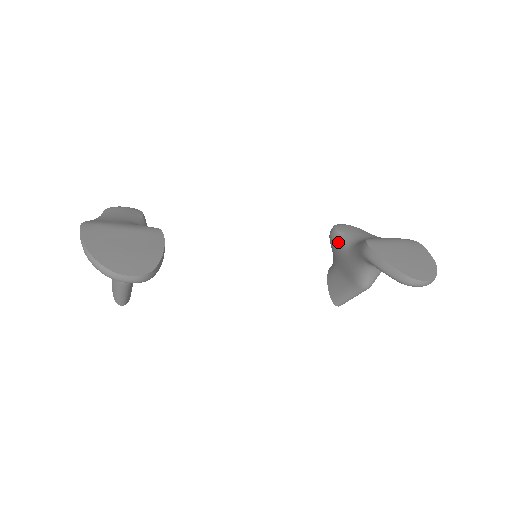
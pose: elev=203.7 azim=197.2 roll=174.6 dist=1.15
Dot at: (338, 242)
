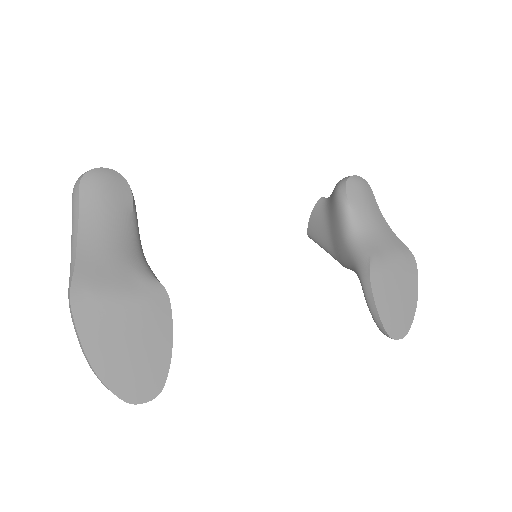
Dot at: (342, 215)
